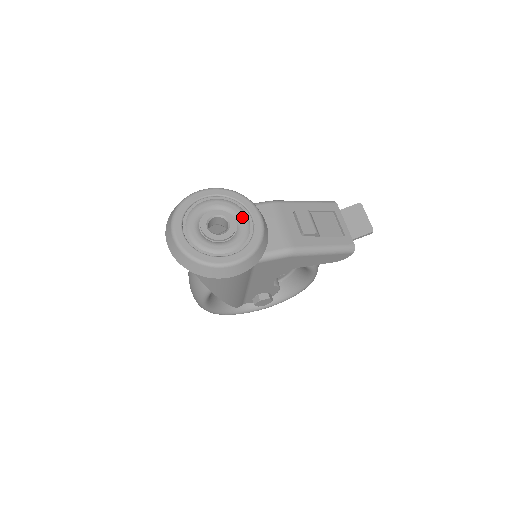
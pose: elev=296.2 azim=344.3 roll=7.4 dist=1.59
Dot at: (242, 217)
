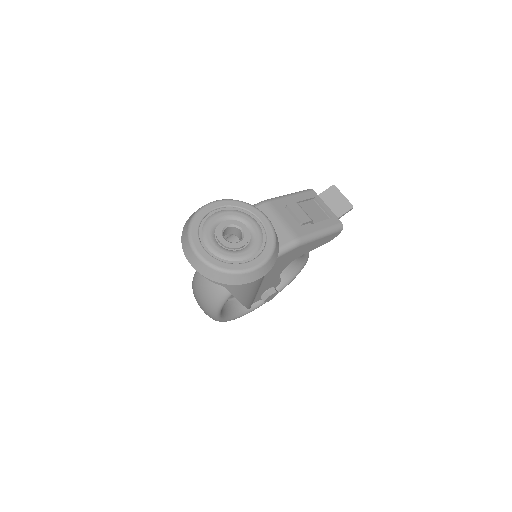
Dot at: (251, 221)
